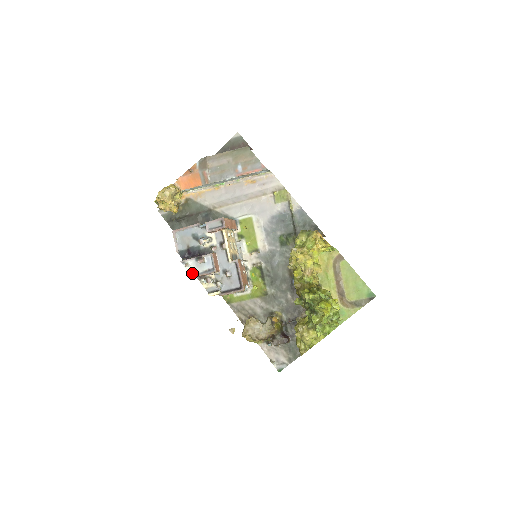
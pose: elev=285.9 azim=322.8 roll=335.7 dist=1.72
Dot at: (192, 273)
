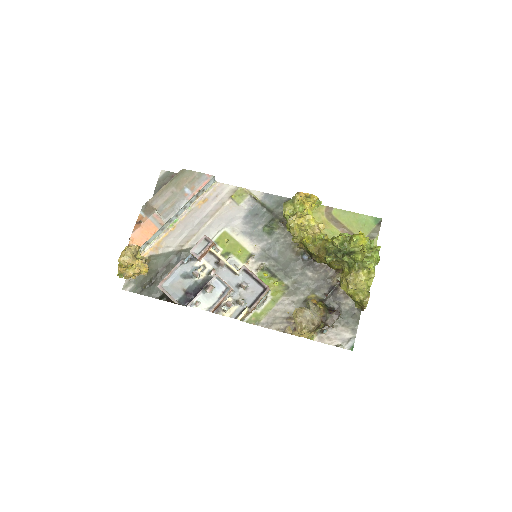
Dot at: (207, 308)
